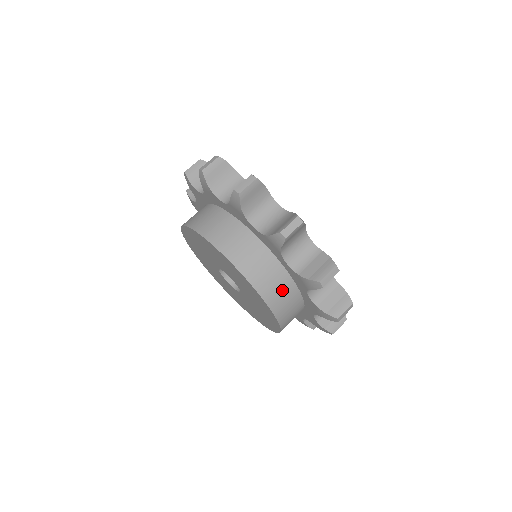
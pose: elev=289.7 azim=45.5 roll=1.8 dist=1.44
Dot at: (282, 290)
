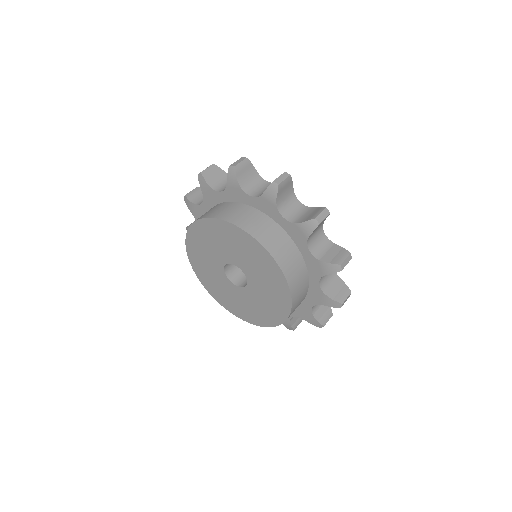
Dot at: (299, 276)
